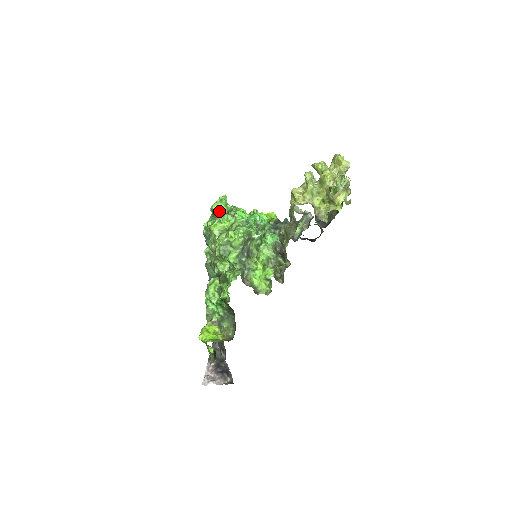
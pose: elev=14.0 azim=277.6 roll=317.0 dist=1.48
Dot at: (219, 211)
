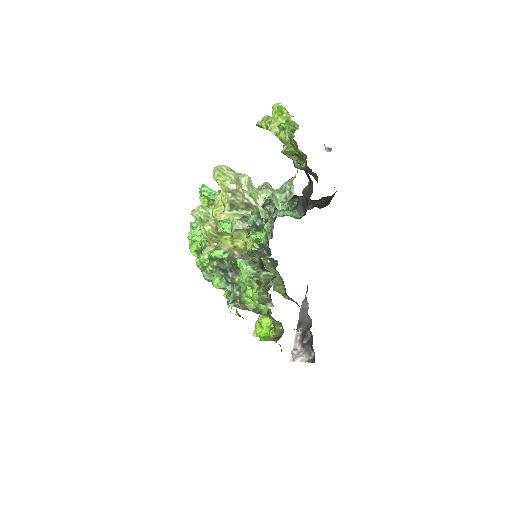
Dot at: (190, 224)
